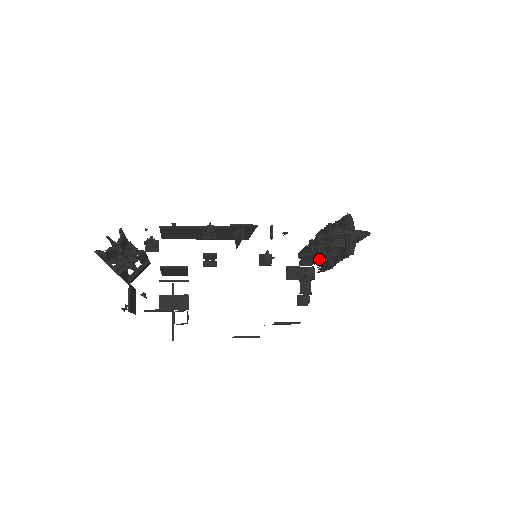
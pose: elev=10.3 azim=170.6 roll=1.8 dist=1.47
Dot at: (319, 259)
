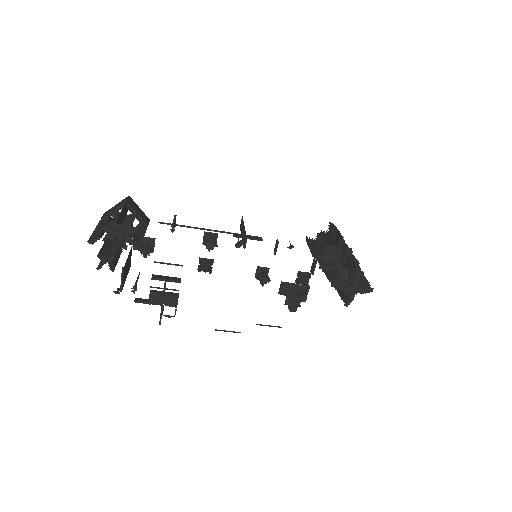
Dot at: occluded
